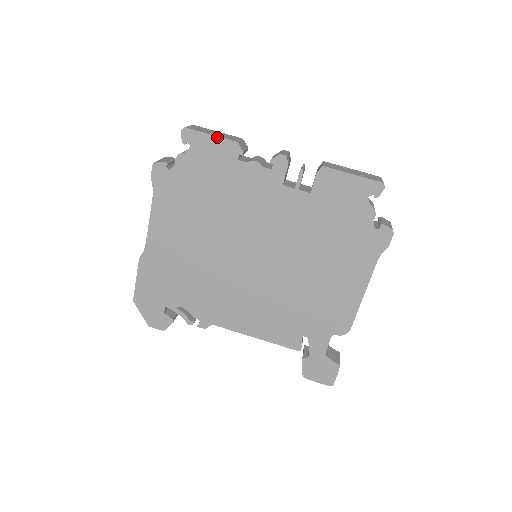
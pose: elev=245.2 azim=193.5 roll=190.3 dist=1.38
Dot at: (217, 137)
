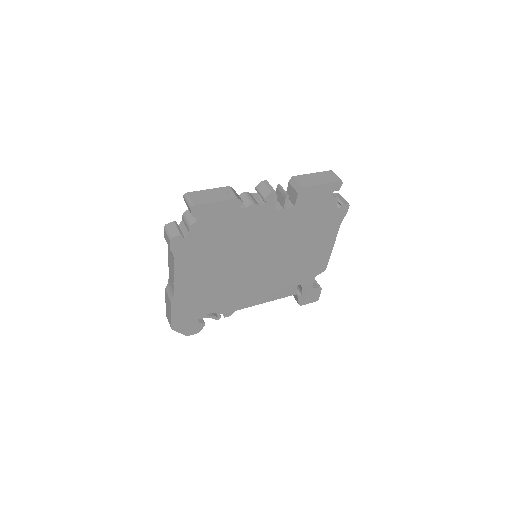
Dot at: (221, 201)
